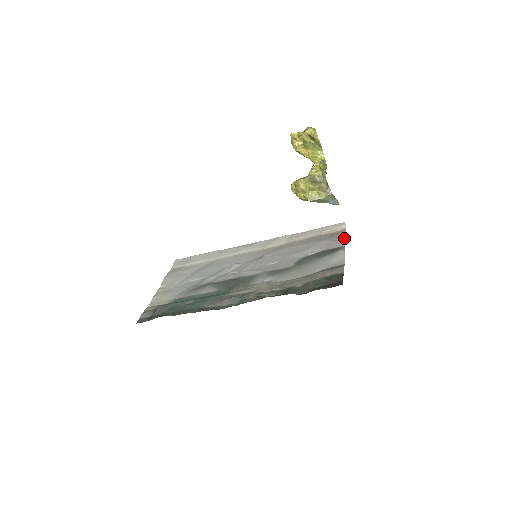
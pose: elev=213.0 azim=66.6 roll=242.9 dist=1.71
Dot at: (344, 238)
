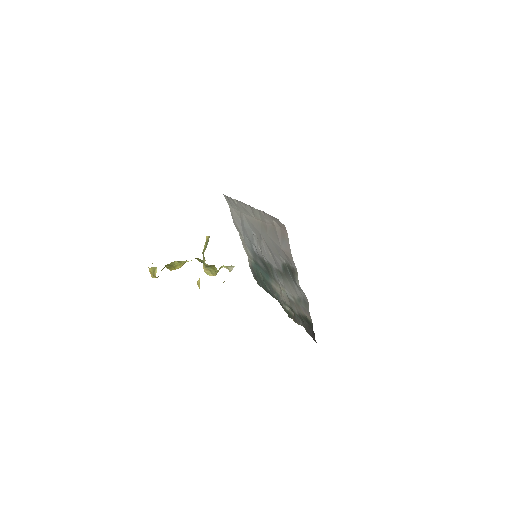
Dot at: (291, 255)
